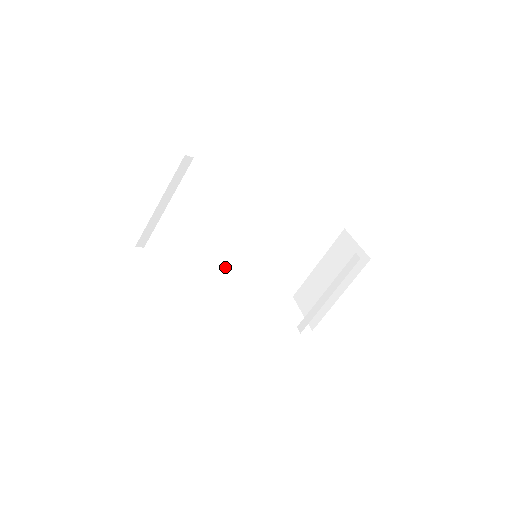
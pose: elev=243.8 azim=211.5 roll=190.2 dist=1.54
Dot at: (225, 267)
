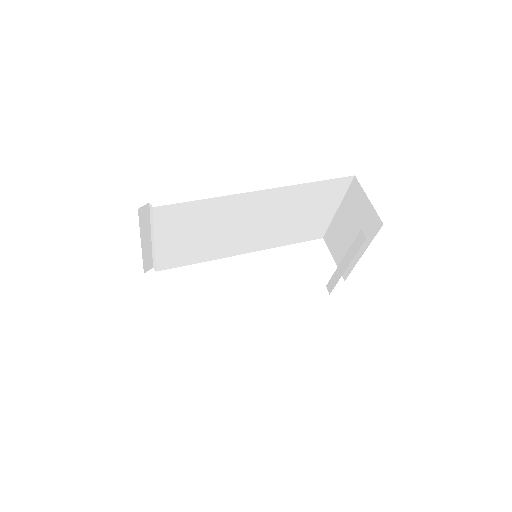
Dot at: (238, 250)
